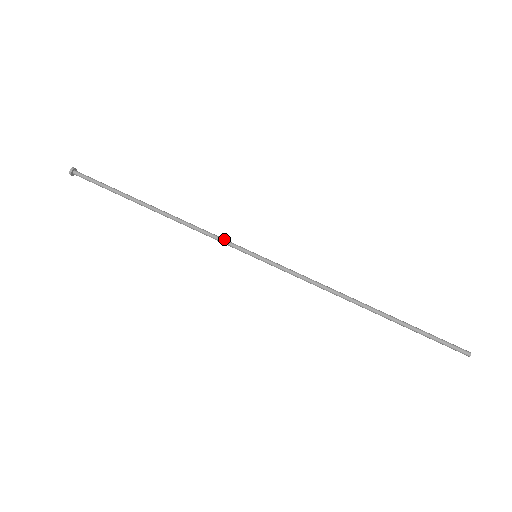
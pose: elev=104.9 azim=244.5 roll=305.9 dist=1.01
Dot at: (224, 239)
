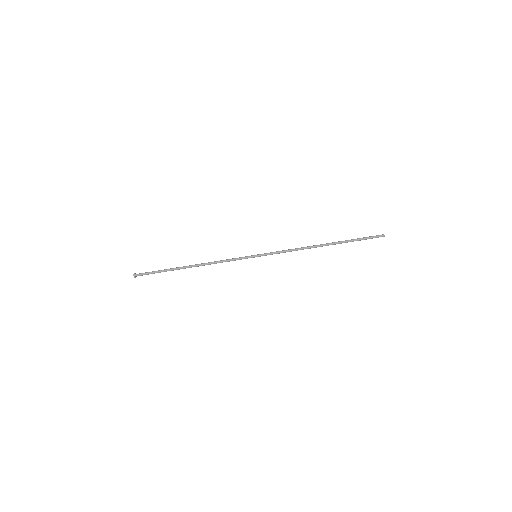
Dot at: (235, 258)
